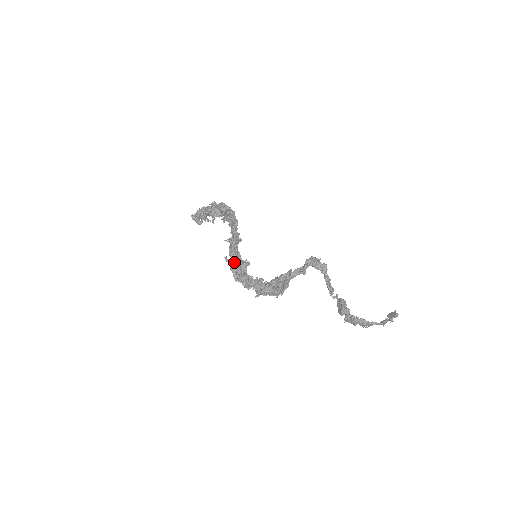
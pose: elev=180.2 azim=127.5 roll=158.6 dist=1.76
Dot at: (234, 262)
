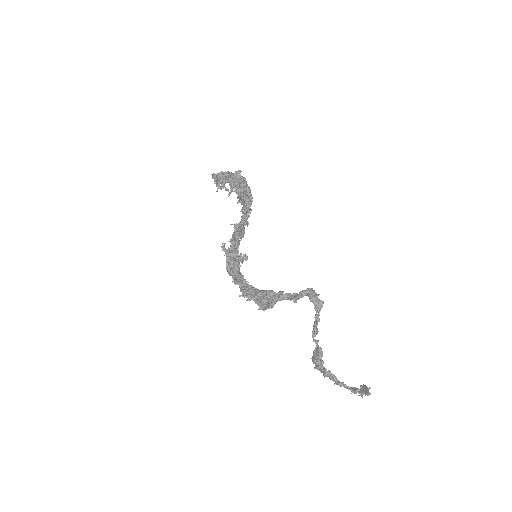
Dot at: occluded
